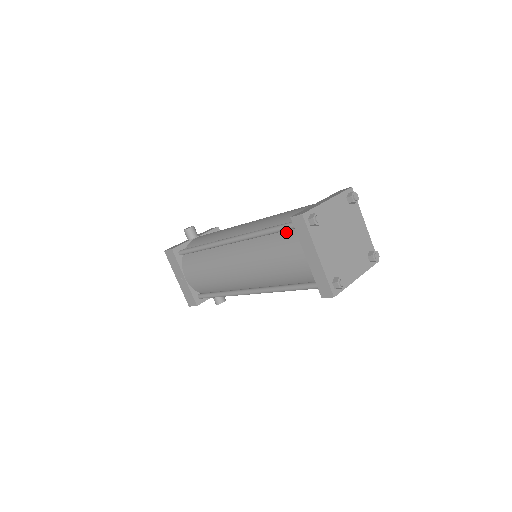
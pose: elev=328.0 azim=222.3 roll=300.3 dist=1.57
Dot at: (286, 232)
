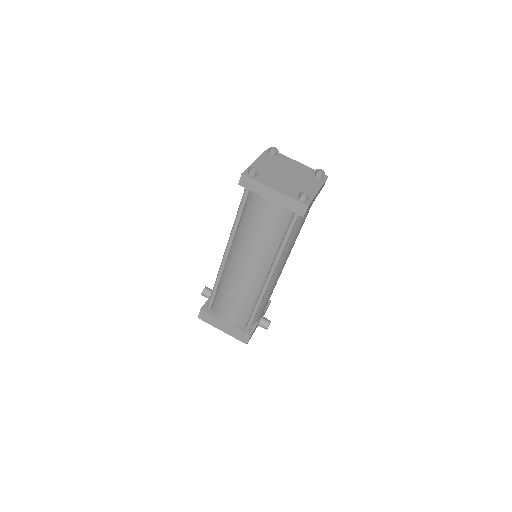
Dot at: (248, 202)
